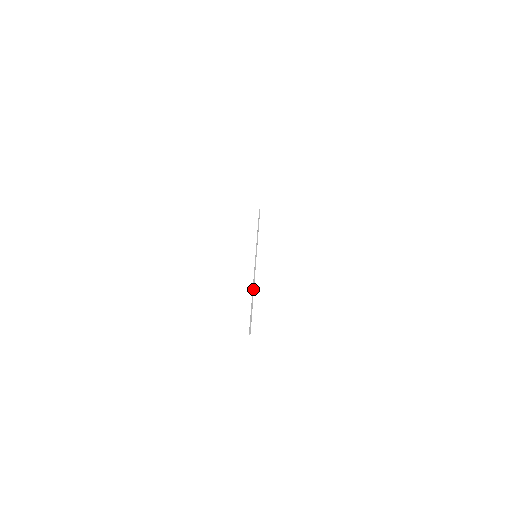
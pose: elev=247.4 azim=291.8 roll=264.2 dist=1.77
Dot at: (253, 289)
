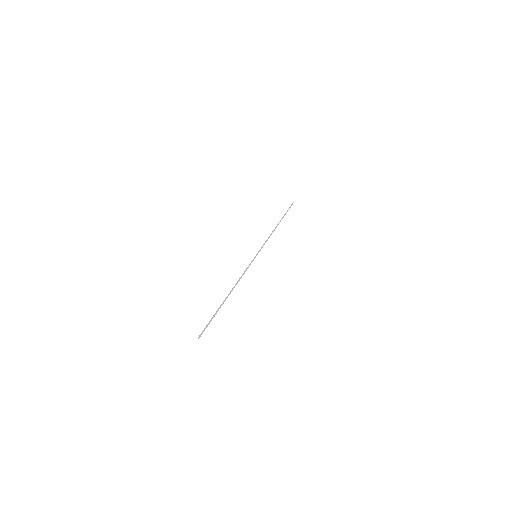
Dot at: (230, 292)
